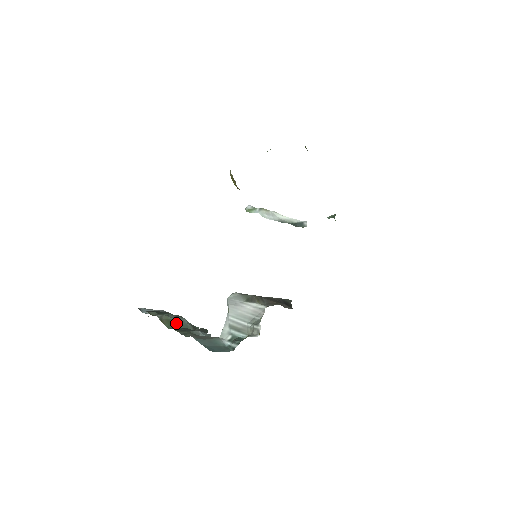
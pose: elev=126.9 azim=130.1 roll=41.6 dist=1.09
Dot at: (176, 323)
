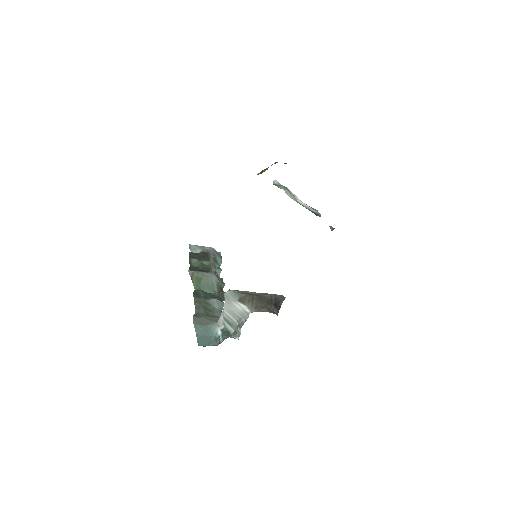
Dot at: (204, 282)
